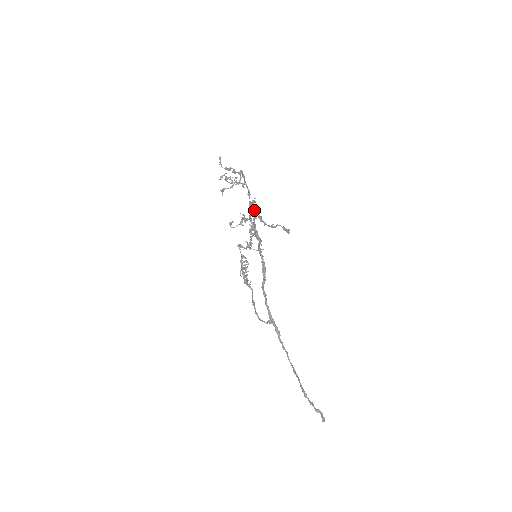
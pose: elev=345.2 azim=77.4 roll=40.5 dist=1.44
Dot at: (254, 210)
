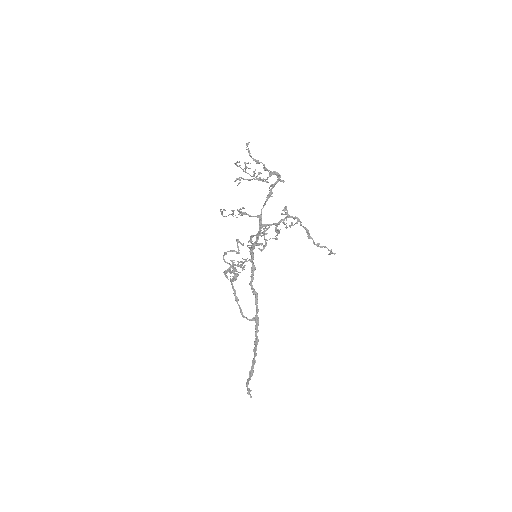
Dot at: occluded
